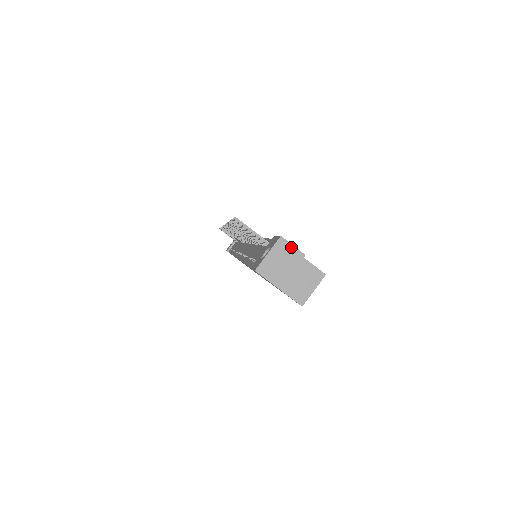
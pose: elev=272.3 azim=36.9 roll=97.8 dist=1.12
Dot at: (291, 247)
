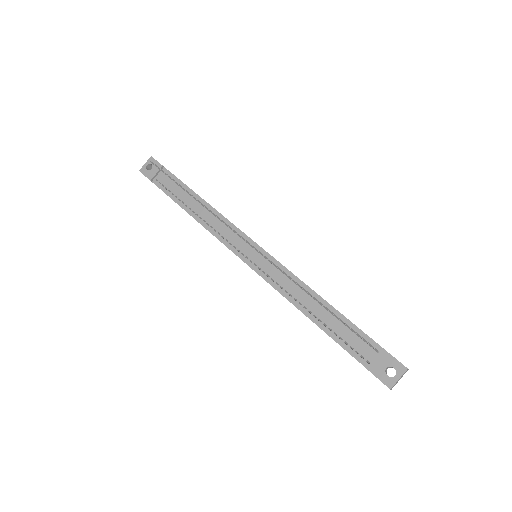
Dot at: (407, 370)
